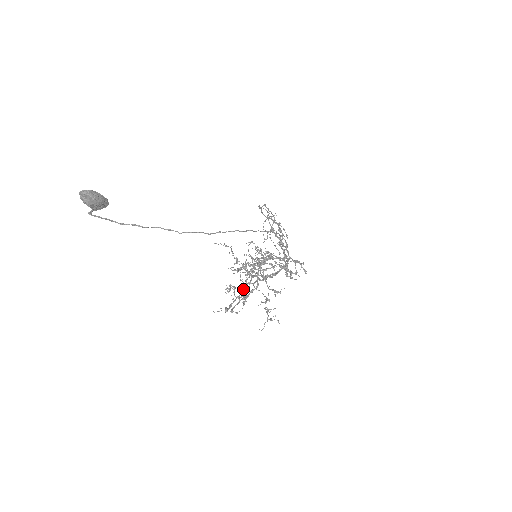
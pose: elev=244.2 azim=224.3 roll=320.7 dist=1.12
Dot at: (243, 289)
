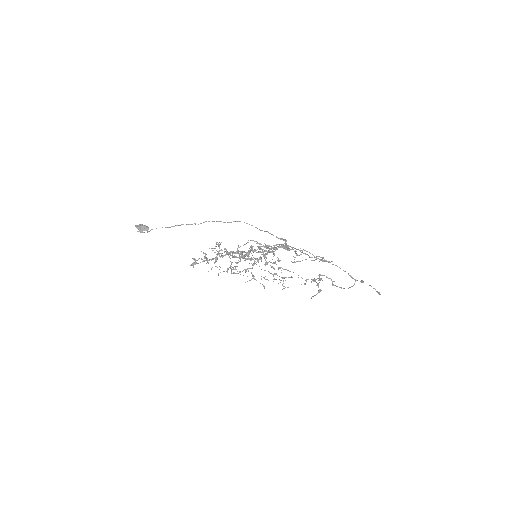
Dot at: (215, 257)
